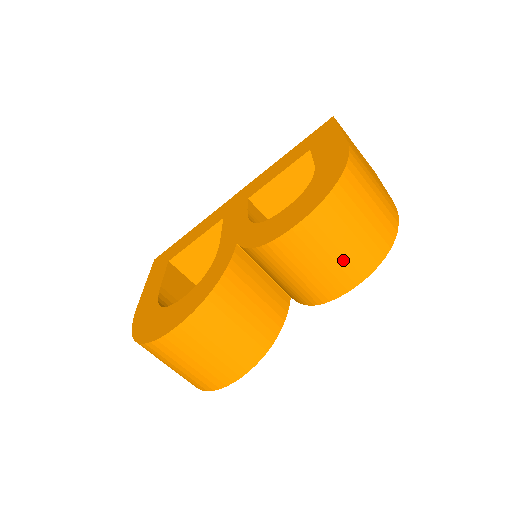
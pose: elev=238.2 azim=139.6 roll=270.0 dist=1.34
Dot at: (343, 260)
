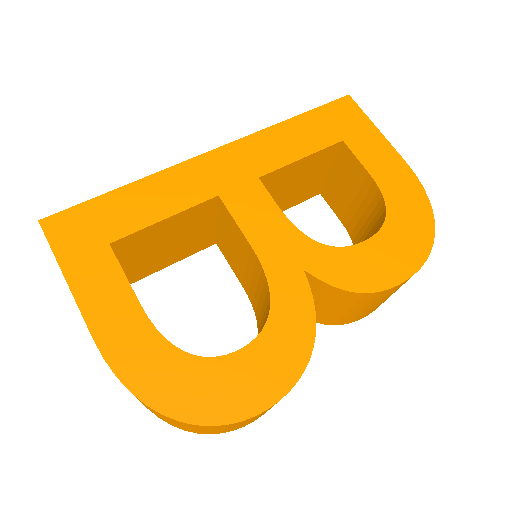
Dot at: occluded
